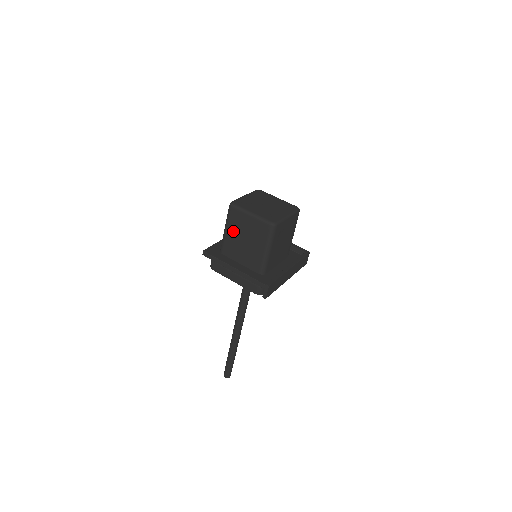
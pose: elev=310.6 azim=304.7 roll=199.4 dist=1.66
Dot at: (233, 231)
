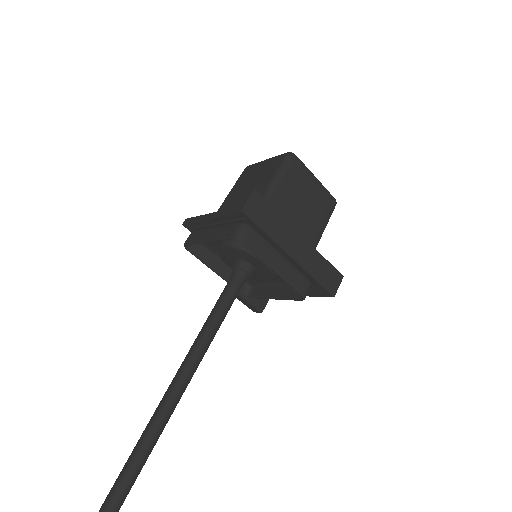
Dot at: (236, 189)
